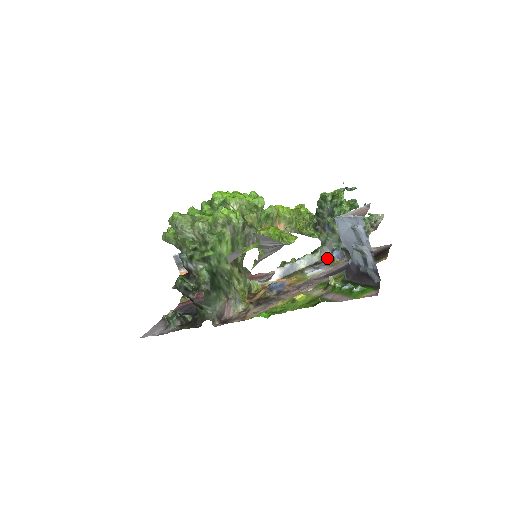
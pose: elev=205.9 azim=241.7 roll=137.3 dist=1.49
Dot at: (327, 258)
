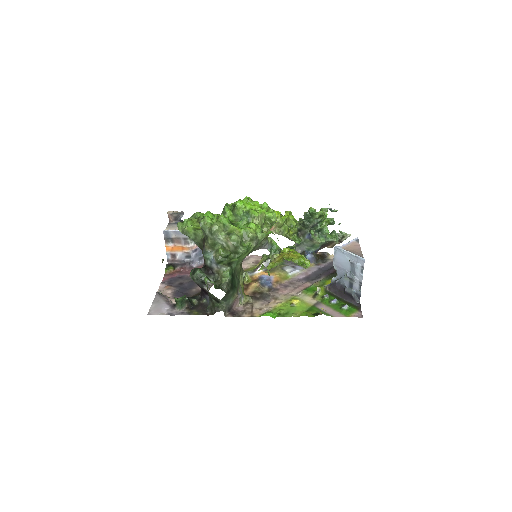
Dot at: occluded
